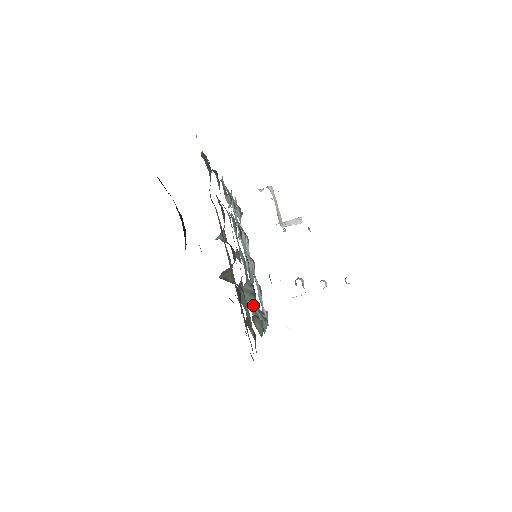
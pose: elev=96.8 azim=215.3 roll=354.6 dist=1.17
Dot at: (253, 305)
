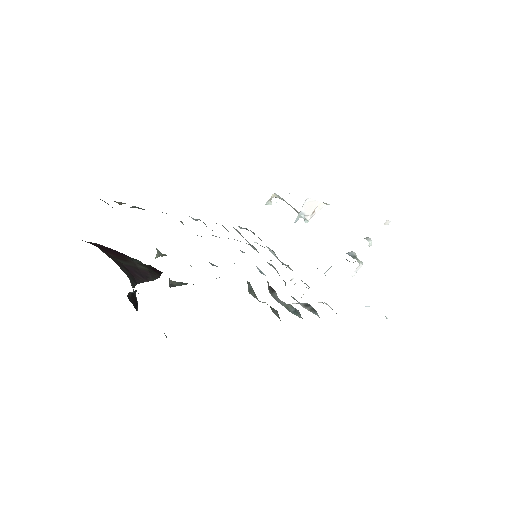
Dot at: (257, 298)
